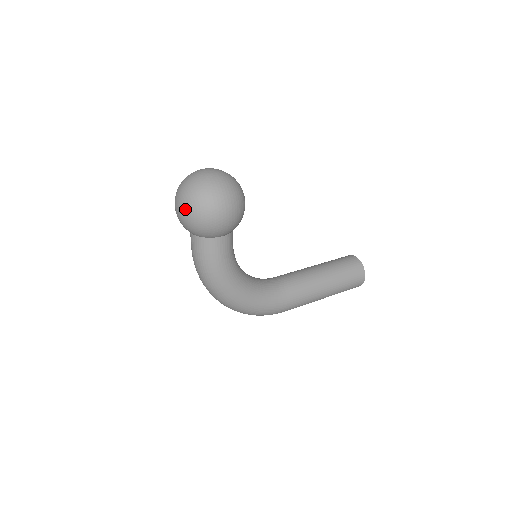
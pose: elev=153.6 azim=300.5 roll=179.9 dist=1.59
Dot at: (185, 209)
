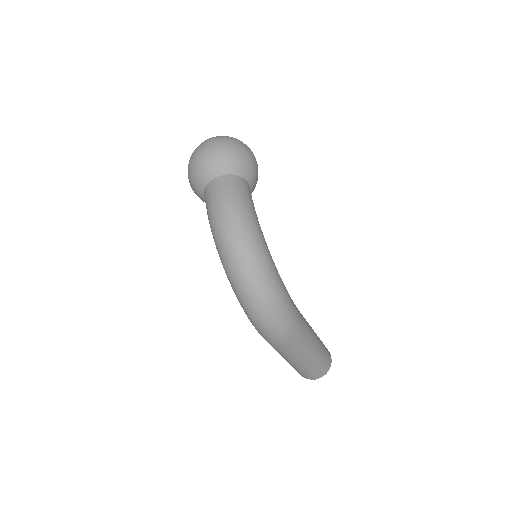
Dot at: (221, 141)
